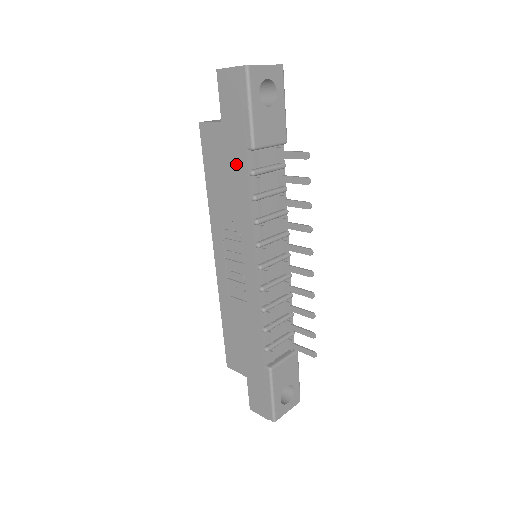
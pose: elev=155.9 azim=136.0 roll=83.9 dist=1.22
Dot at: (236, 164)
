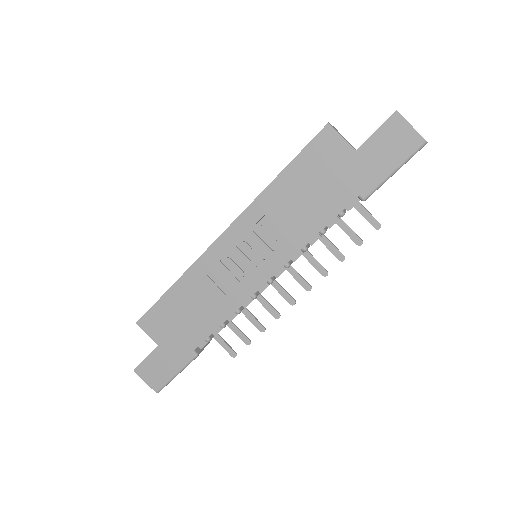
Dot at: (335, 195)
